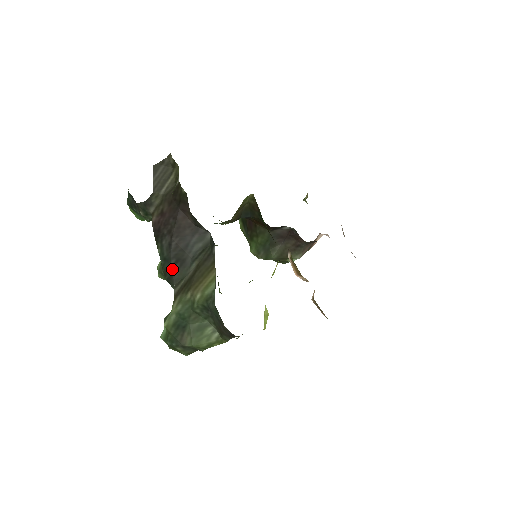
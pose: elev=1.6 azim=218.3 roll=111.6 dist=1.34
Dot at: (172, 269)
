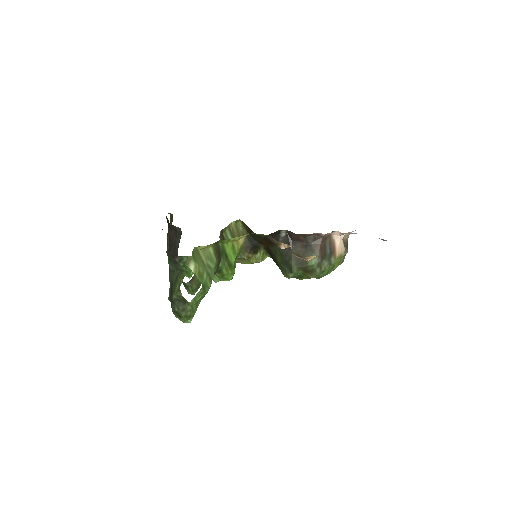
Dot at: occluded
